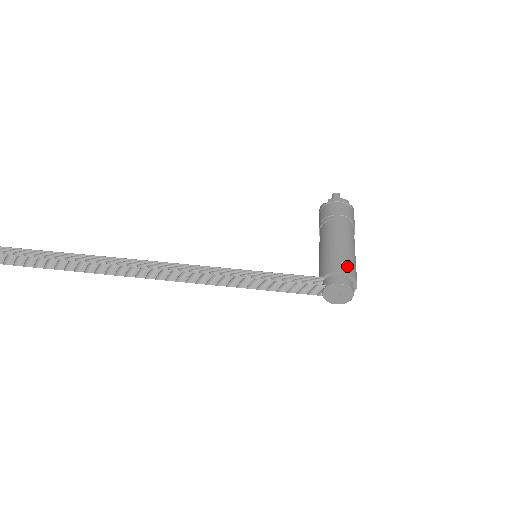
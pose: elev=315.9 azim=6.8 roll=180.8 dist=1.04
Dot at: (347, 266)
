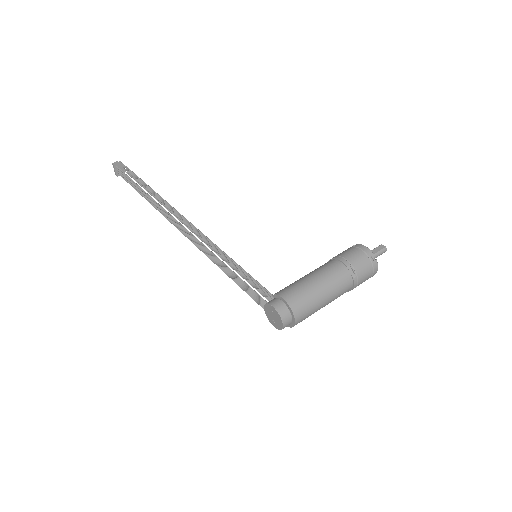
Dot at: (295, 298)
